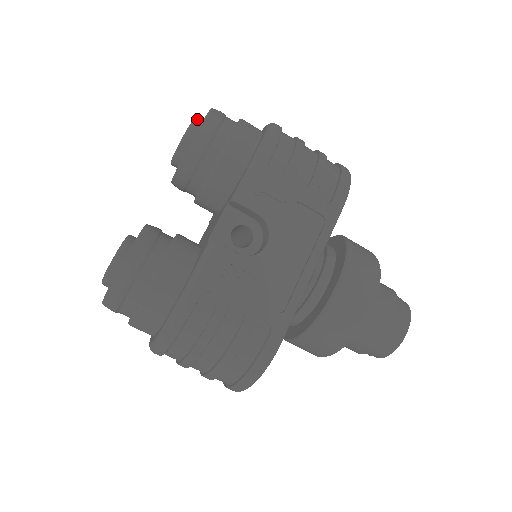
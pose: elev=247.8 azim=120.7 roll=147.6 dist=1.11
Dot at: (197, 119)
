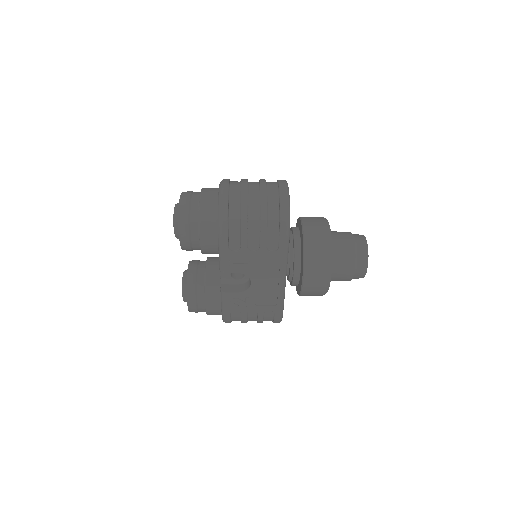
Dot at: (175, 216)
